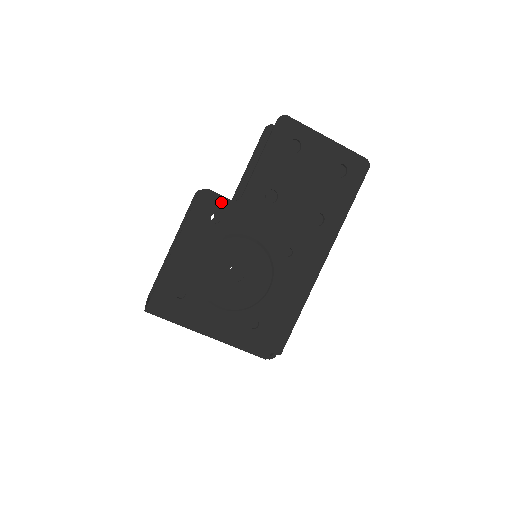
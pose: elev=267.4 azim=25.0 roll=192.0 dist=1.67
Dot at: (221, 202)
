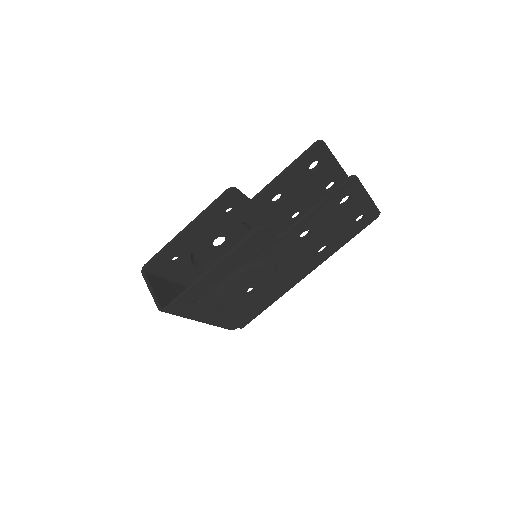
Dot at: (268, 238)
